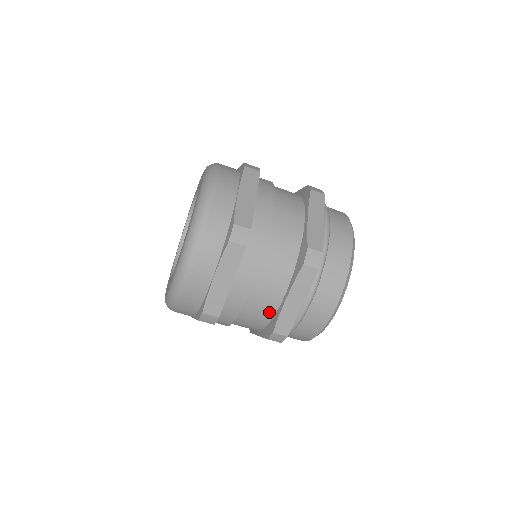
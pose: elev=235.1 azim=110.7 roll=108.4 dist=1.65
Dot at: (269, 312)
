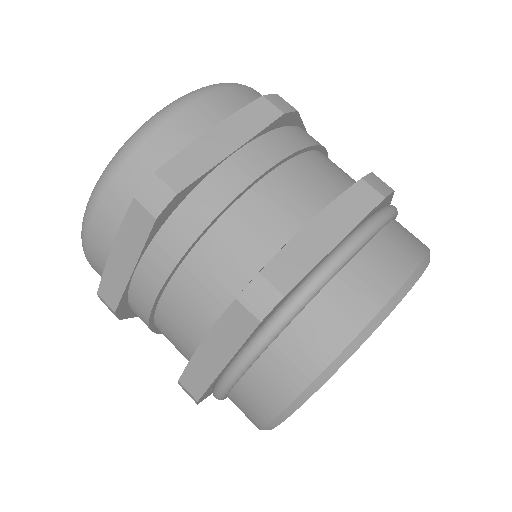
Dot at: (266, 245)
